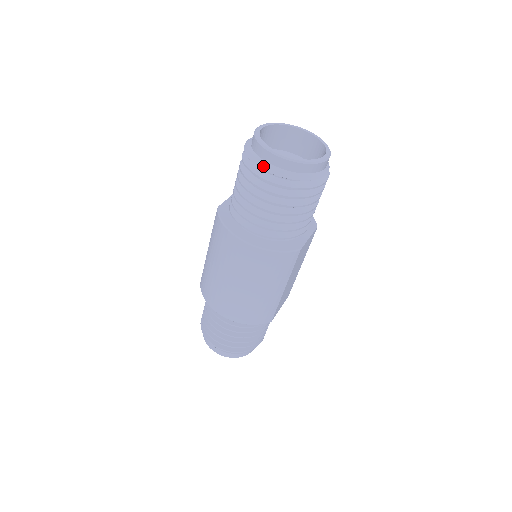
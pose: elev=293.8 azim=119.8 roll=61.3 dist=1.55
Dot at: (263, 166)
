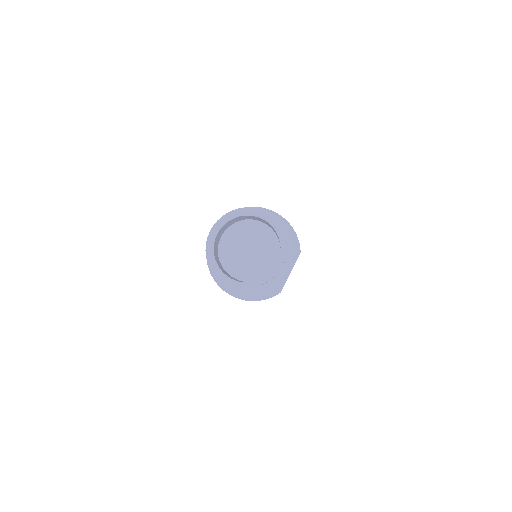
Dot at: (222, 282)
